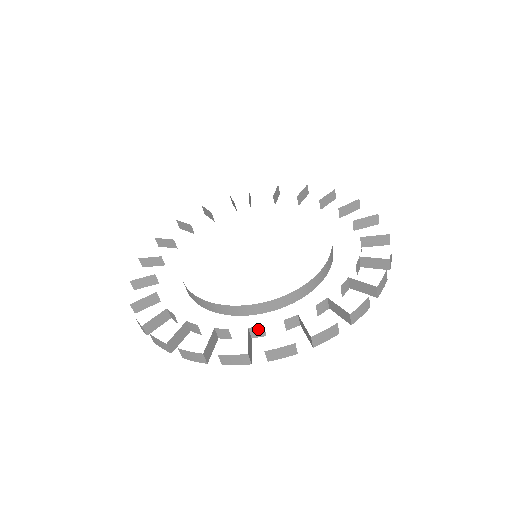
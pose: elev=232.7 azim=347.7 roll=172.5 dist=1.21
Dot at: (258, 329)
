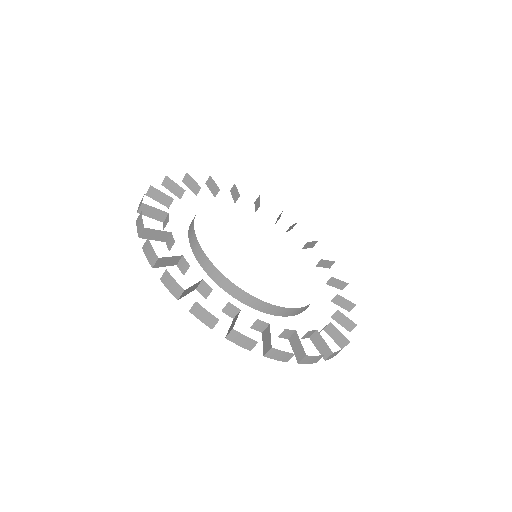
Dot at: (312, 332)
